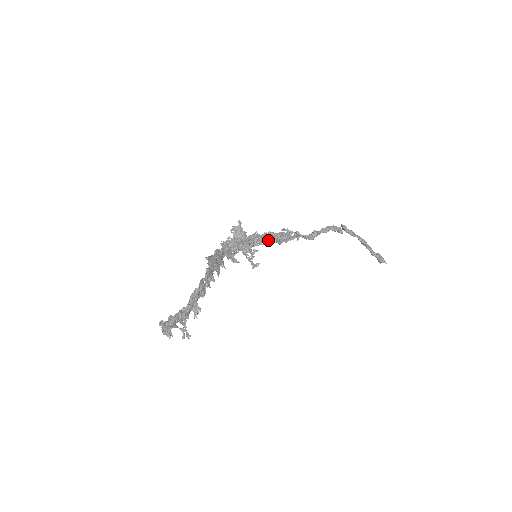
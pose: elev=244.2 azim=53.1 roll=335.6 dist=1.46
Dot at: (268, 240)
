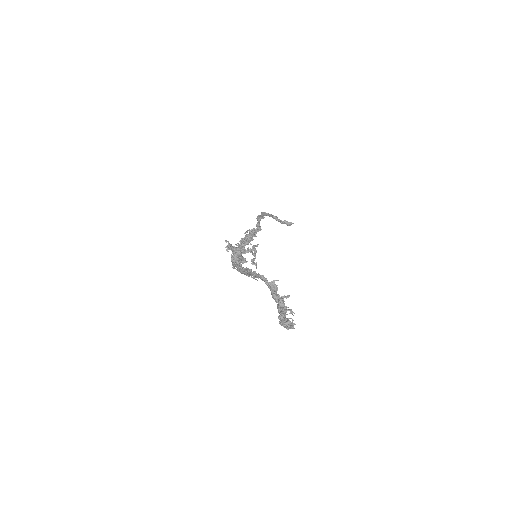
Dot at: (245, 245)
